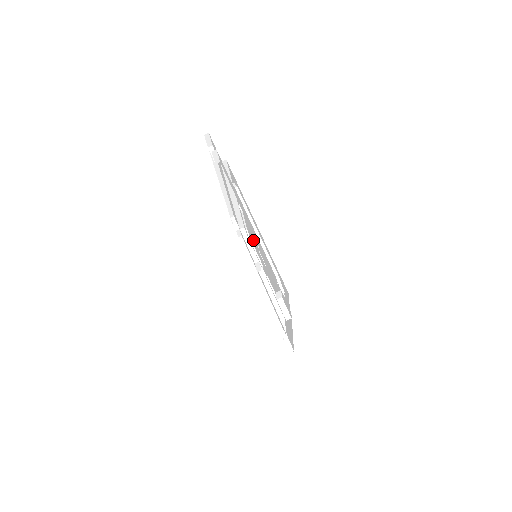
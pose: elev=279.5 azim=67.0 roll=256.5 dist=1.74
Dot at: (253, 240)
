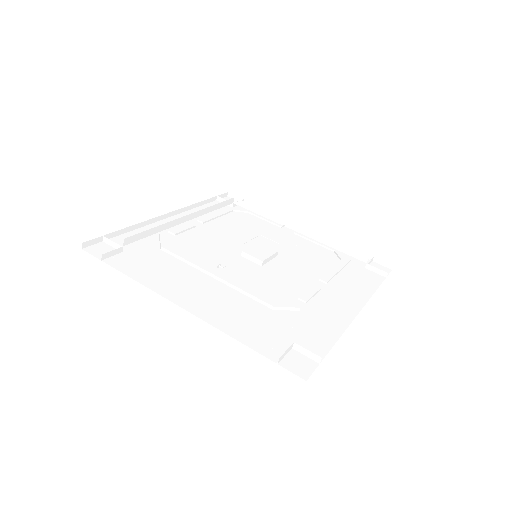
Dot at: occluded
